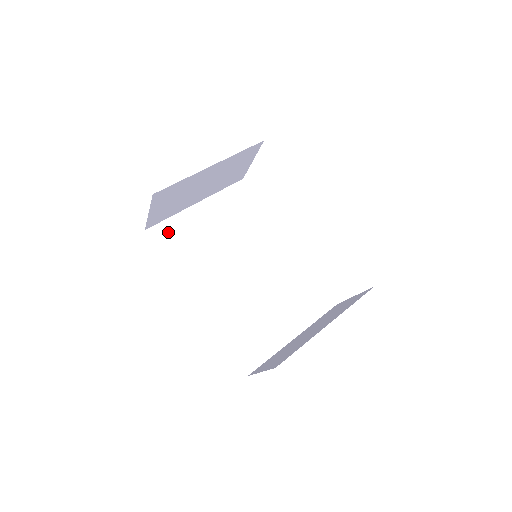
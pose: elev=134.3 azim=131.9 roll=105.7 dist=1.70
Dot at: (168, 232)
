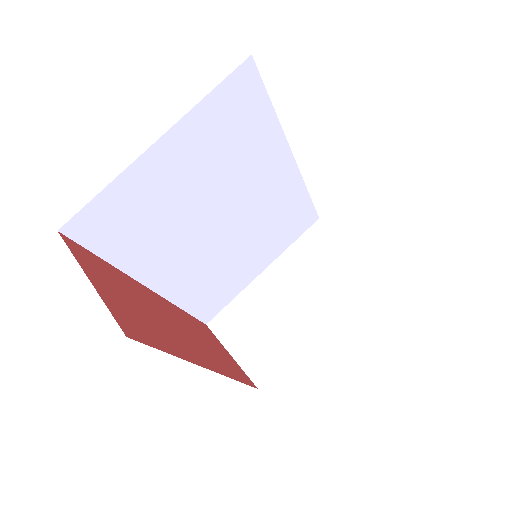
Dot at: (103, 217)
